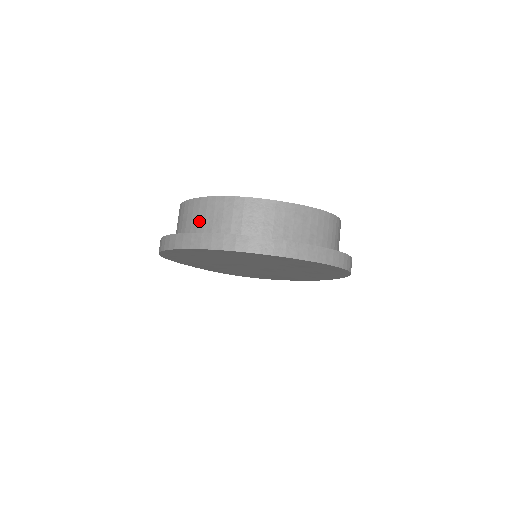
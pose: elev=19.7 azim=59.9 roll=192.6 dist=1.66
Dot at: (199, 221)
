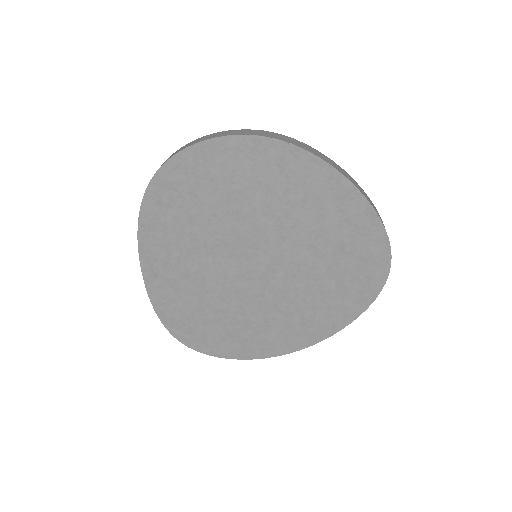
Dot at: occluded
